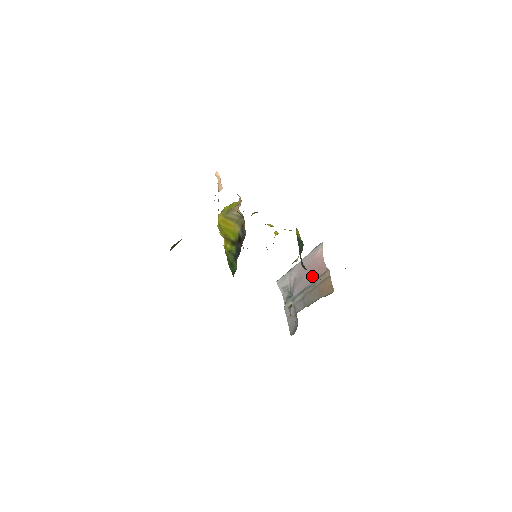
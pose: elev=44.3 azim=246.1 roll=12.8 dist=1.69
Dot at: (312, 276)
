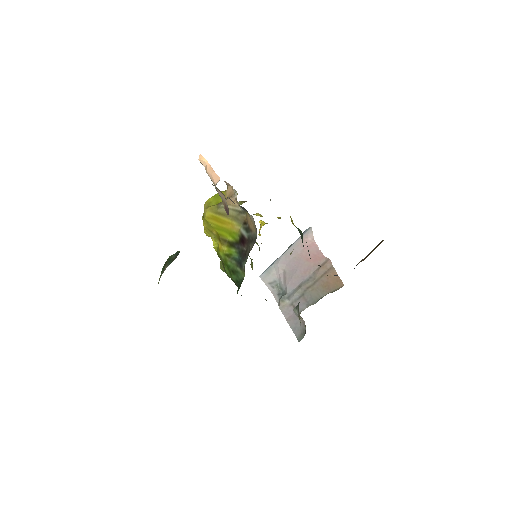
Dot at: (308, 268)
